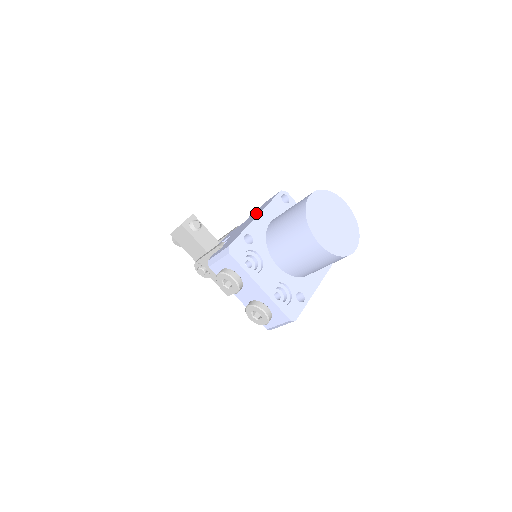
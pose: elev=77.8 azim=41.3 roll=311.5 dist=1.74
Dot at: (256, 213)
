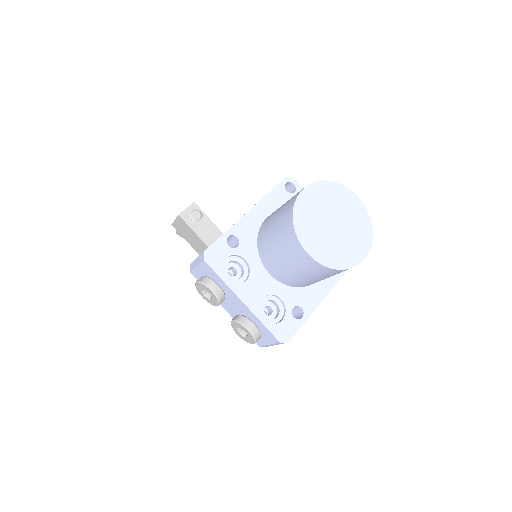
Dot at: occluded
